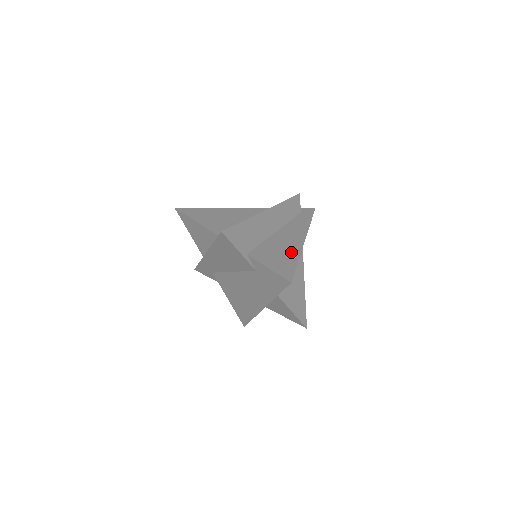
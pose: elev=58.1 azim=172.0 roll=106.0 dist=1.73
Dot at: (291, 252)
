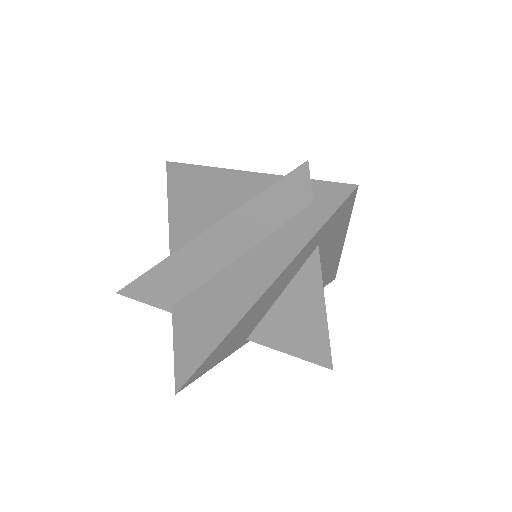
Dot at: (215, 328)
